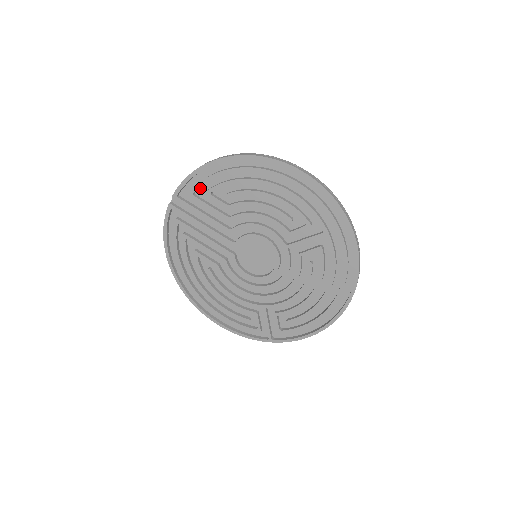
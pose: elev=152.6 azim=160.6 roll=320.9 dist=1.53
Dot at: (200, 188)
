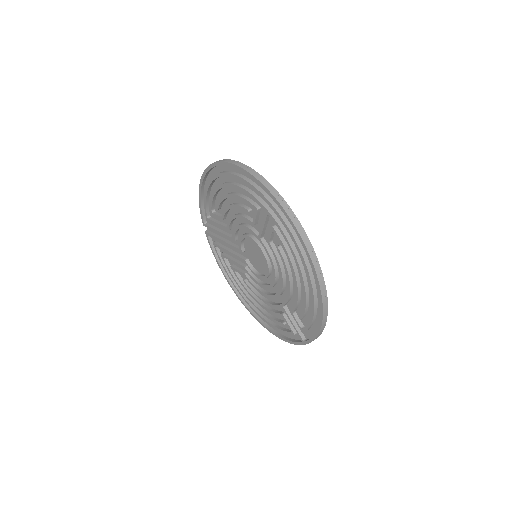
Dot at: occluded
